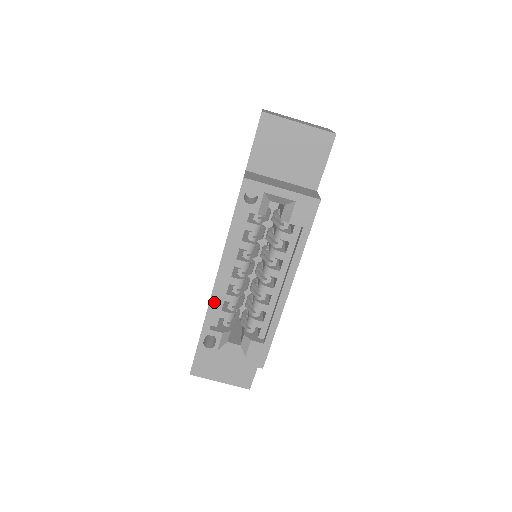
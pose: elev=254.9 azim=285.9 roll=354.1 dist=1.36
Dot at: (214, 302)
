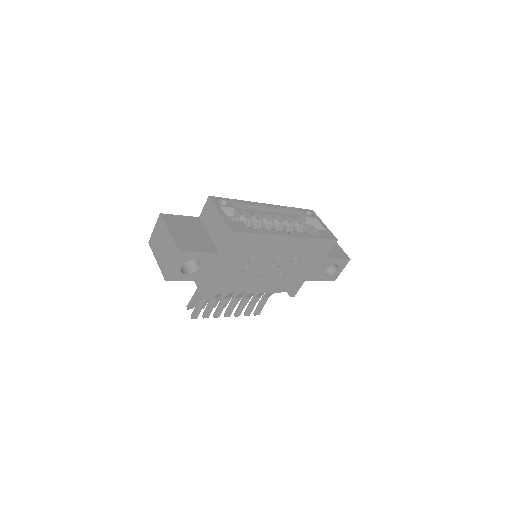
Dot at: (248, 203)
